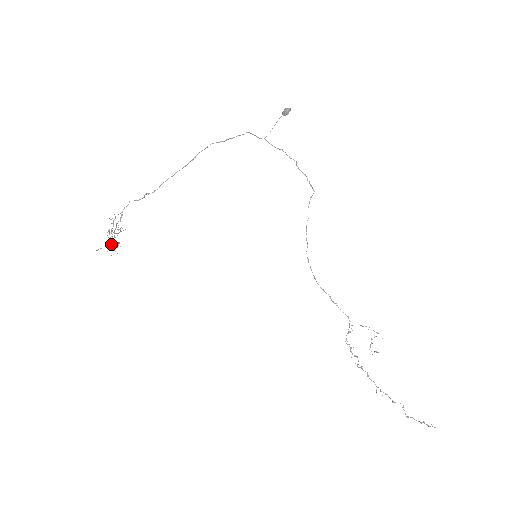
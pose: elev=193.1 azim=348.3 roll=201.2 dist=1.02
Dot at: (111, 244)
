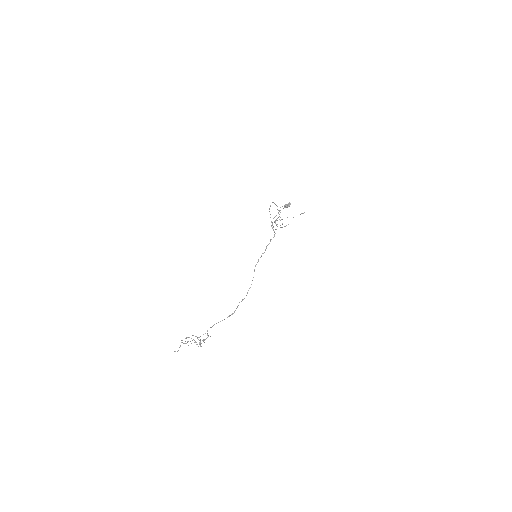
Dot at: occluded
